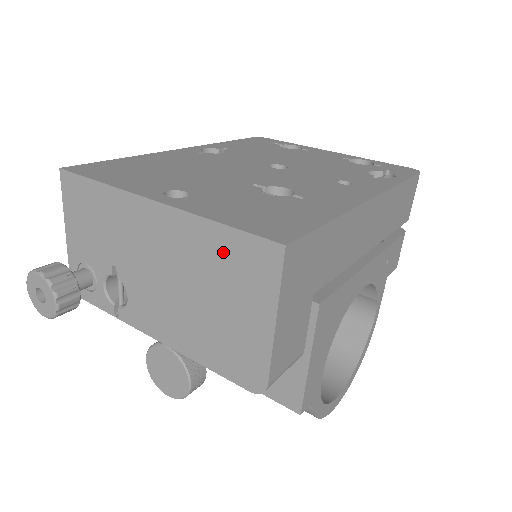
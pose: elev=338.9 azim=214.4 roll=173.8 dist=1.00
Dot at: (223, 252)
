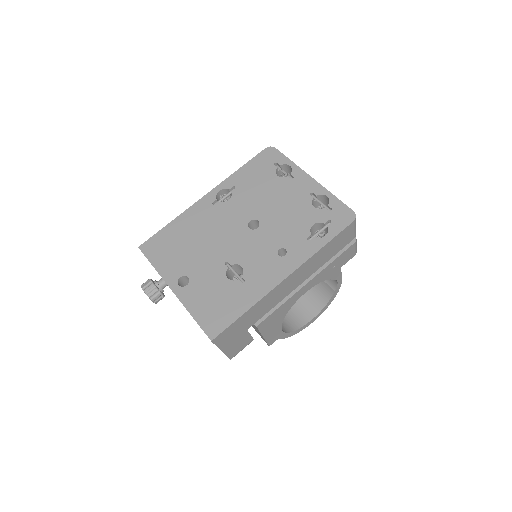
Dot at: occluded
